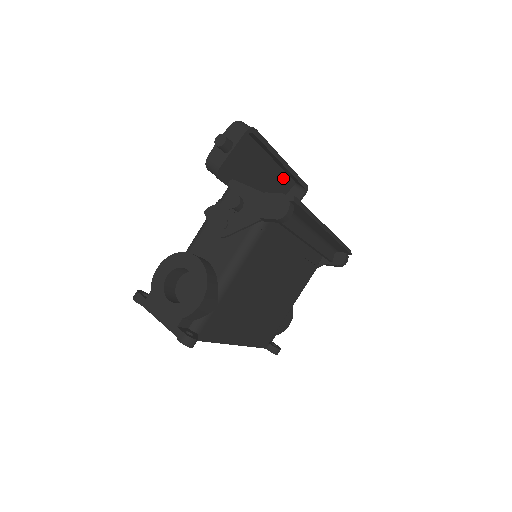
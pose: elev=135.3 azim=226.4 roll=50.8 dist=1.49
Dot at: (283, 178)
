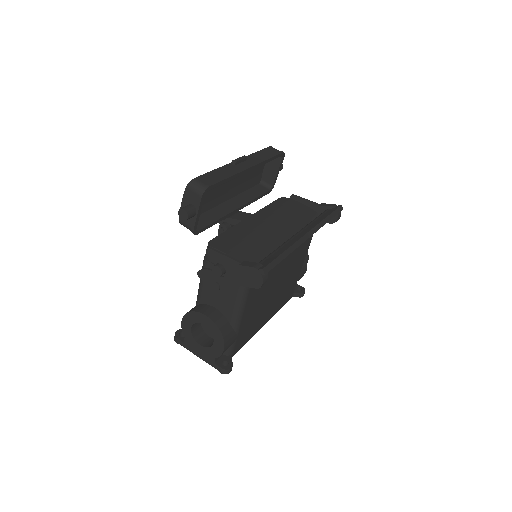
Dot at: occluded
